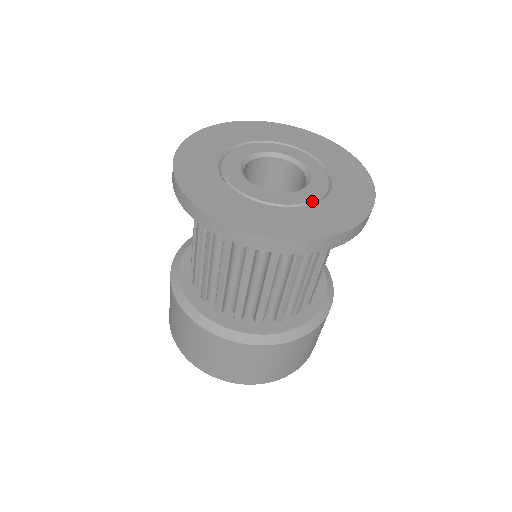
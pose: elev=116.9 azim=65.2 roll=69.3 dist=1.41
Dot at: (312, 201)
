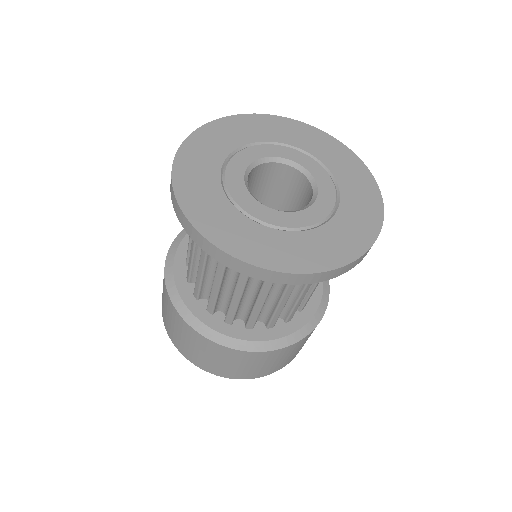
Dot at: (281, 227)
